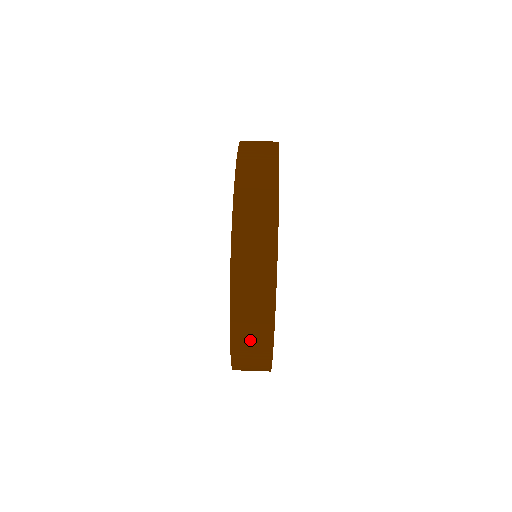
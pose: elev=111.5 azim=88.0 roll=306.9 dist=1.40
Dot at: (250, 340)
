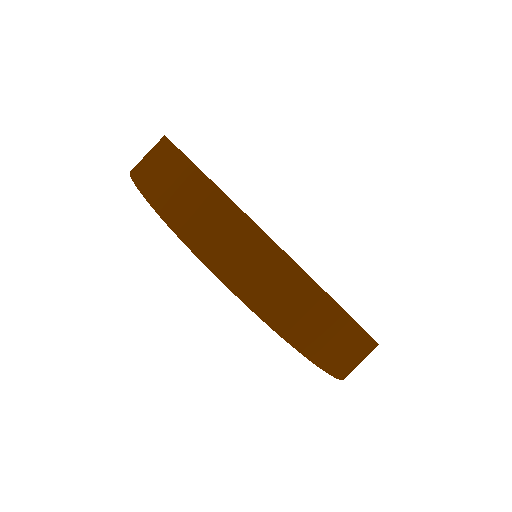
Dot at: (314, 328)
